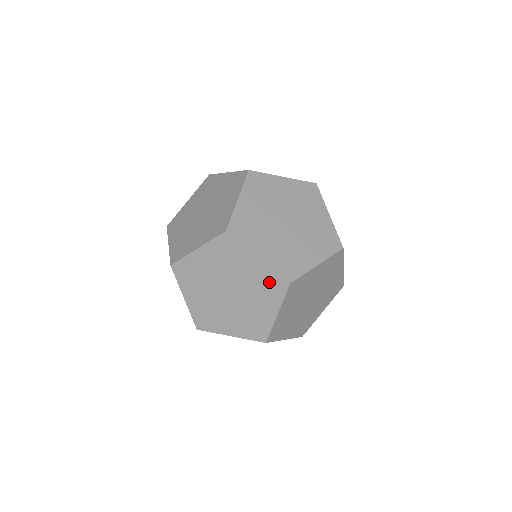
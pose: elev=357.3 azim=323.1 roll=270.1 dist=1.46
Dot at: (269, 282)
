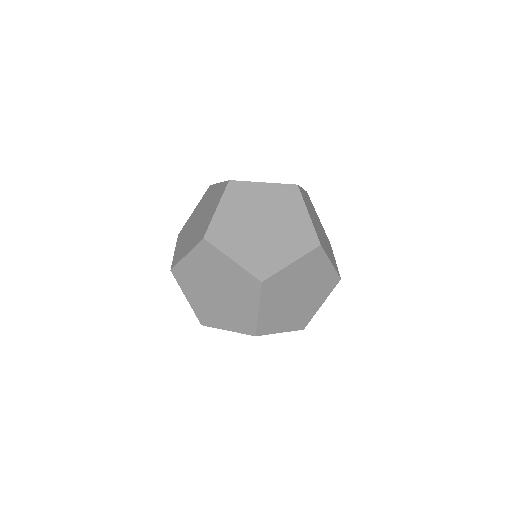
Dot at: (329, 281)
